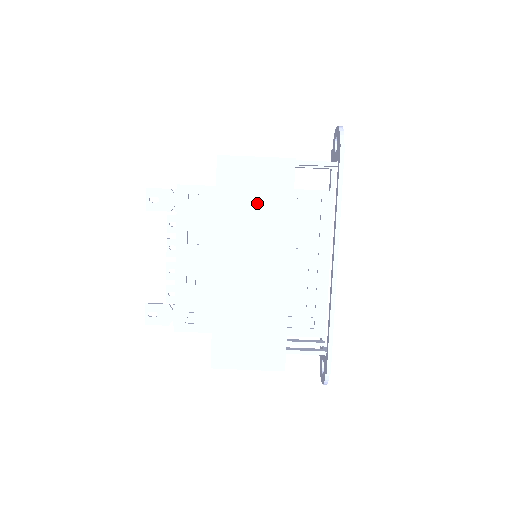
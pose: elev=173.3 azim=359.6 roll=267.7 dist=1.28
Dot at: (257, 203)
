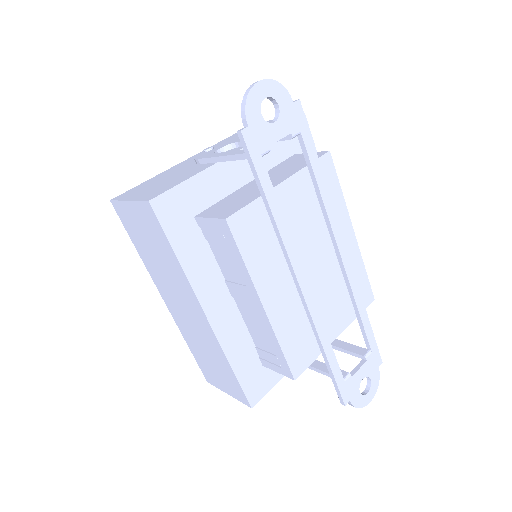
Dot at: (154, 248)
